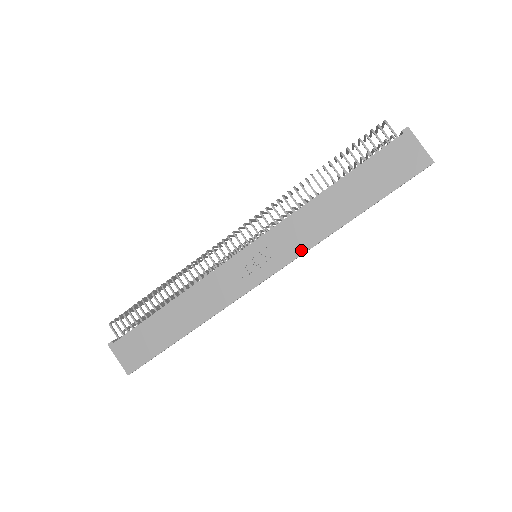
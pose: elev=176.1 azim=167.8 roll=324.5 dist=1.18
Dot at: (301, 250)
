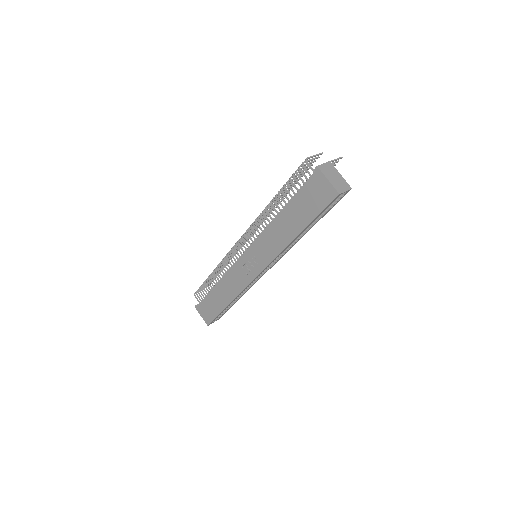
Dot at: (272, 257)
